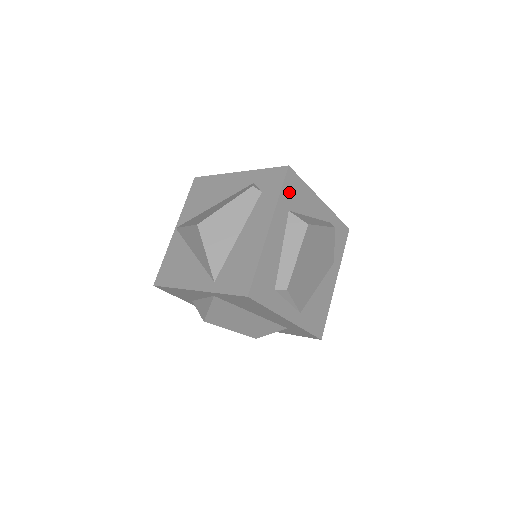
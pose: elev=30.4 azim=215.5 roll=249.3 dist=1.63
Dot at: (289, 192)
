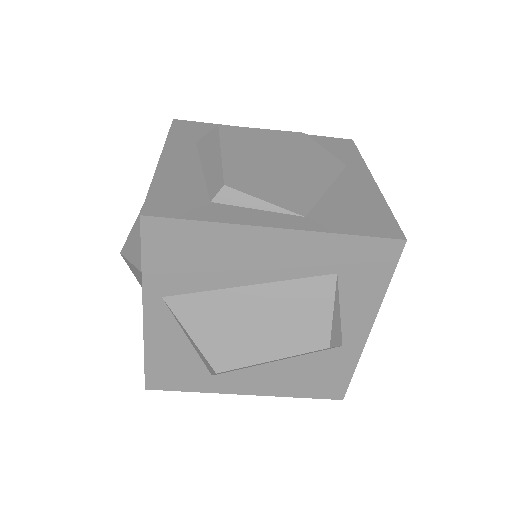
Dot at: (187, 133)
